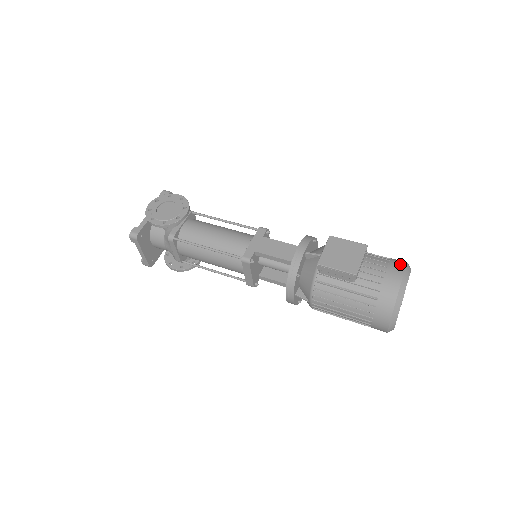
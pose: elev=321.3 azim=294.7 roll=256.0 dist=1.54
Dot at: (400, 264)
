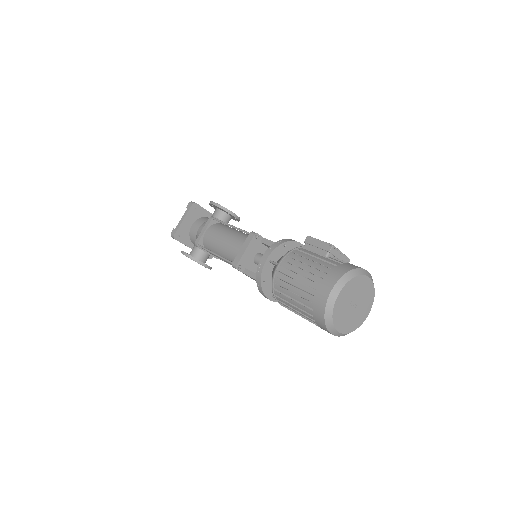
Dot at: occluded
